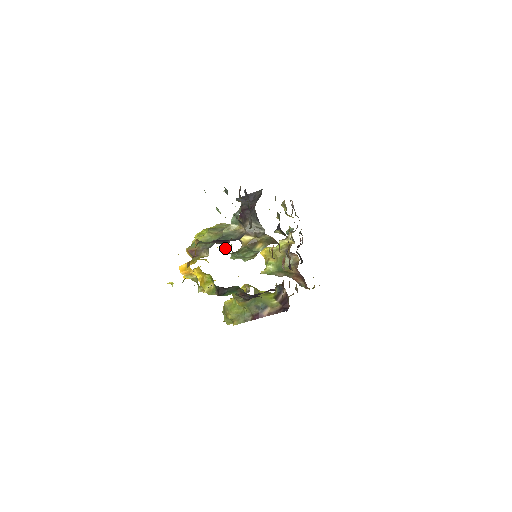
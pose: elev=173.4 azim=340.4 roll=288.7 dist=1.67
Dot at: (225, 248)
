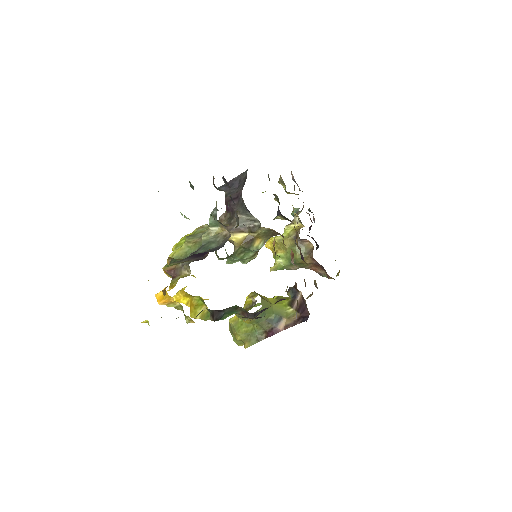
Dot at: (216, 253)
